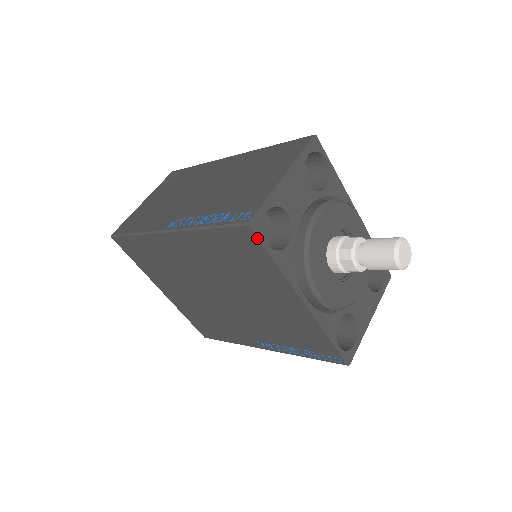
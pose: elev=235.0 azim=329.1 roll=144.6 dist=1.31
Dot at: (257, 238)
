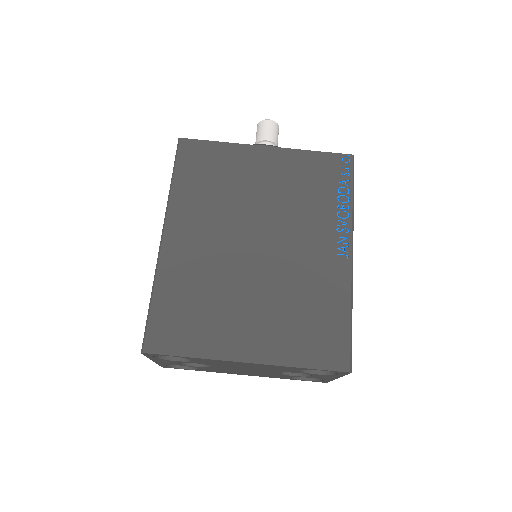
Dot at: (192, 140)
